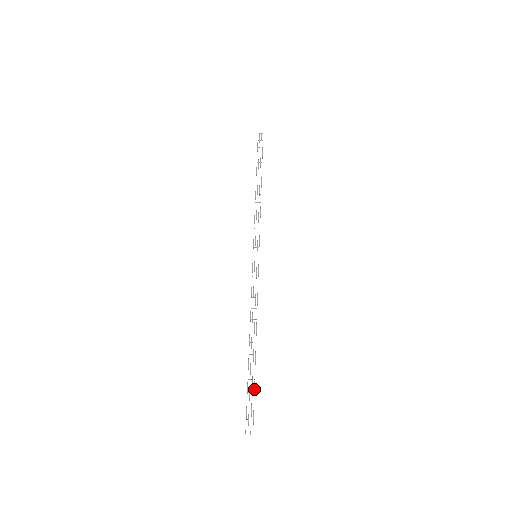
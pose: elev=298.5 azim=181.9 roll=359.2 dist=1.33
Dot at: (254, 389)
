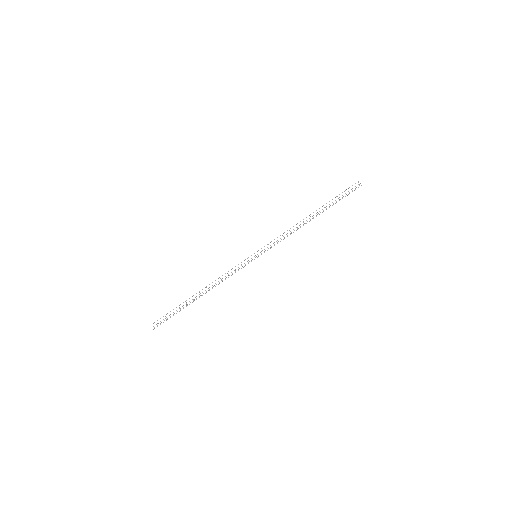
Dot at: (173, 312)
